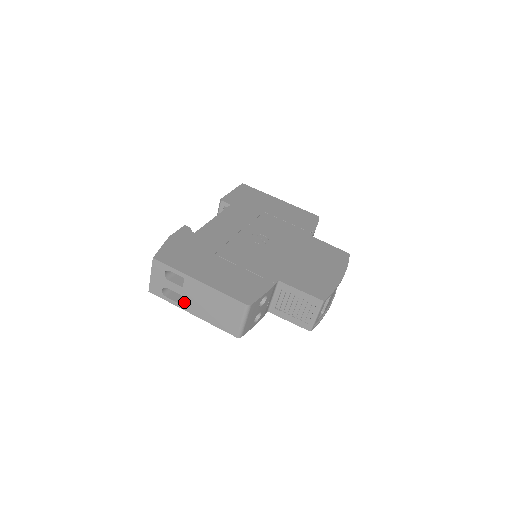
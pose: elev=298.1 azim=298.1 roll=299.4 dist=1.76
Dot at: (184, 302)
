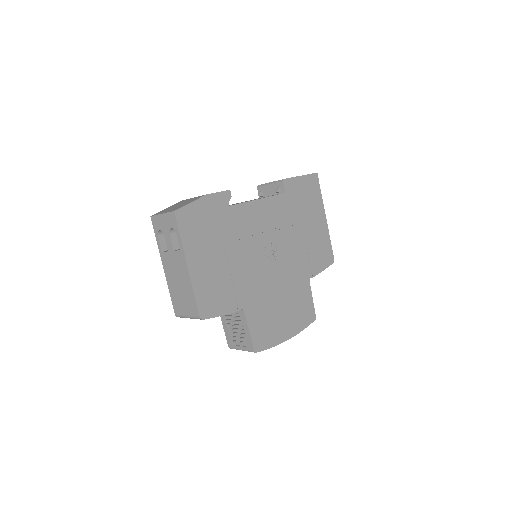
Dot at: (166, 256)
